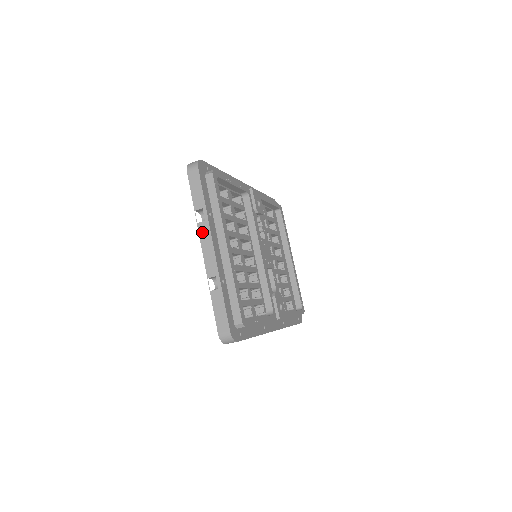
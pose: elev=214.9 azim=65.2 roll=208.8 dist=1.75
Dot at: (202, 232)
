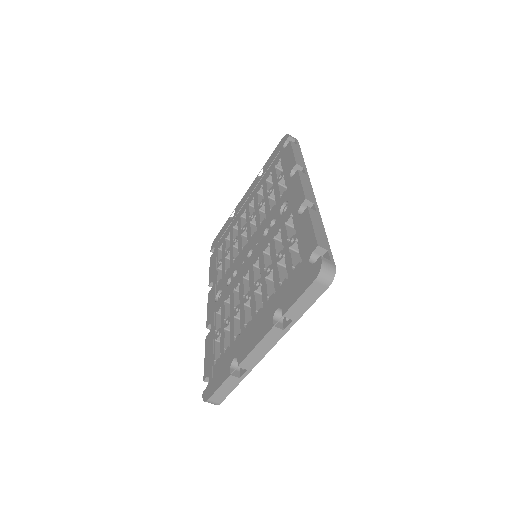
Dot at: (271, 336)
